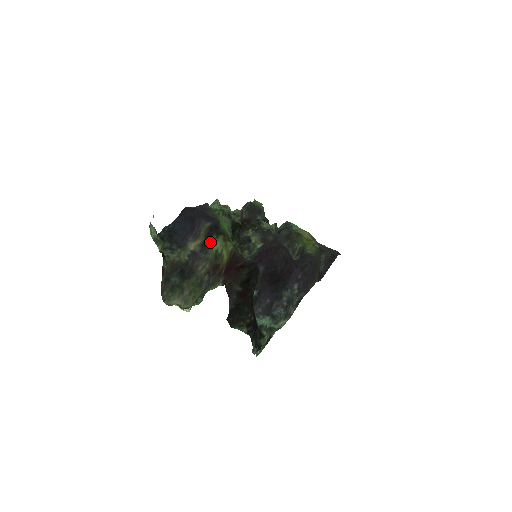
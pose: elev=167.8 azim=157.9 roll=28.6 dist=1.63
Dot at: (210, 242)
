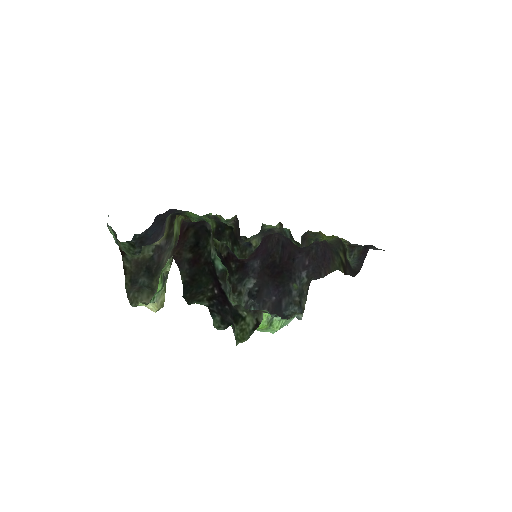
Dot at: (172, 230)
